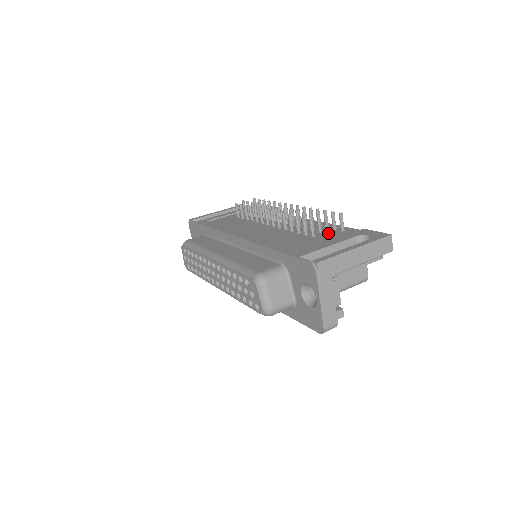
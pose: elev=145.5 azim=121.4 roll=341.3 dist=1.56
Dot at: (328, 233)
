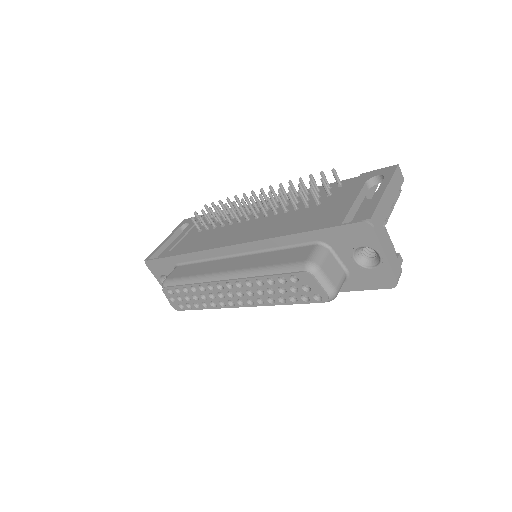
Dot at: (330, 194)
